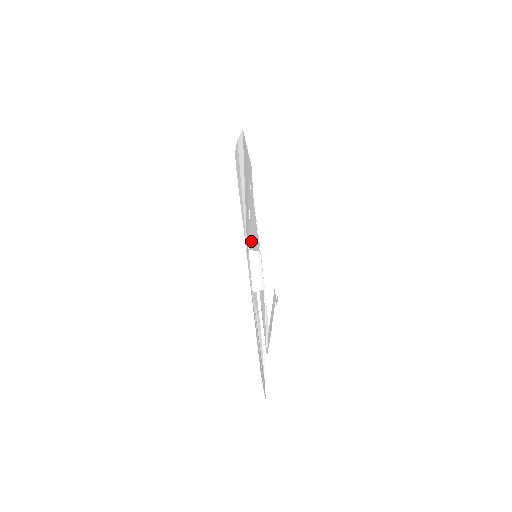
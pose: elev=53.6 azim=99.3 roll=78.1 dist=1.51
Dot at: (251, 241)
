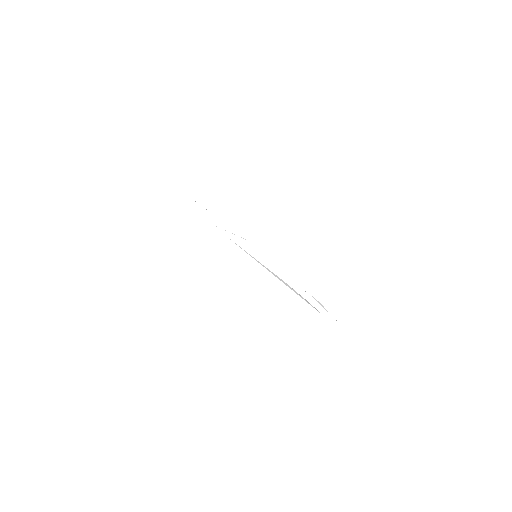
Dot at: occluded
